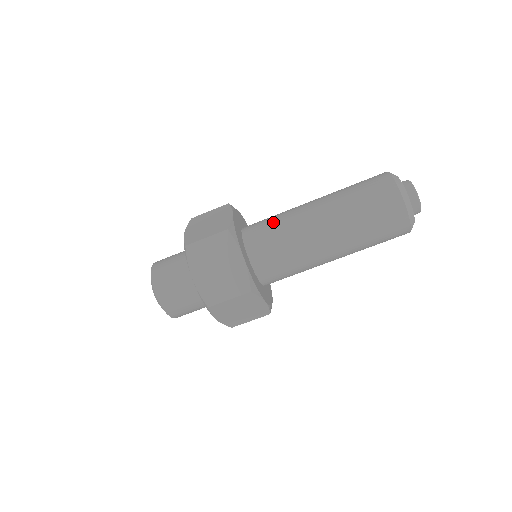
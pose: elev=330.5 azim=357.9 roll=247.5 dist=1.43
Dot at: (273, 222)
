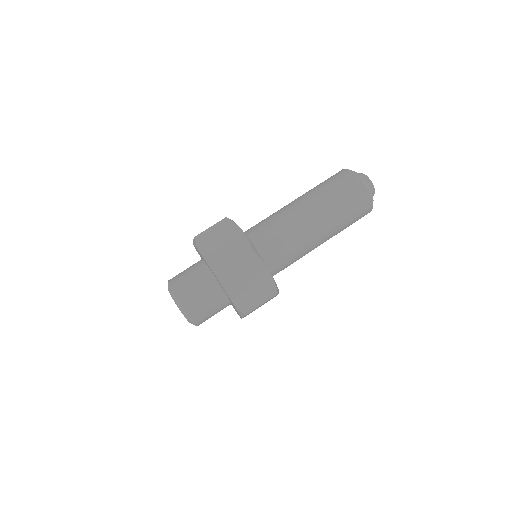
Dot at: (274, 229)
